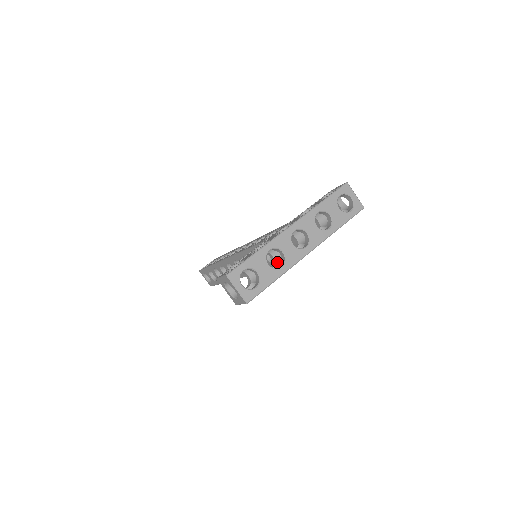
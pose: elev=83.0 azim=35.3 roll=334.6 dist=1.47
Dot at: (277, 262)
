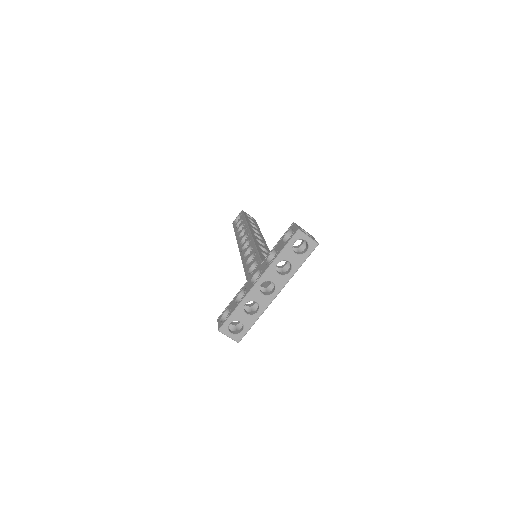
Dot at: occluded
